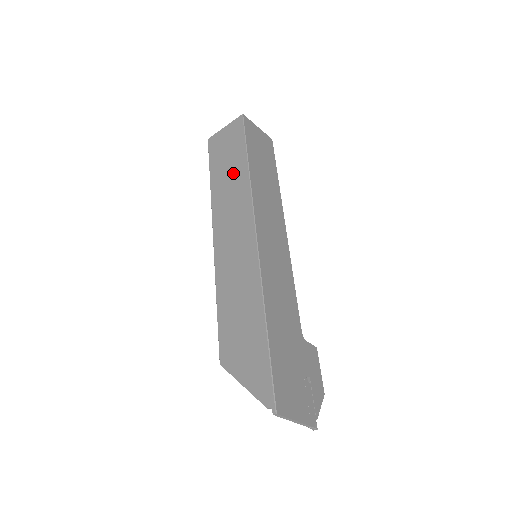
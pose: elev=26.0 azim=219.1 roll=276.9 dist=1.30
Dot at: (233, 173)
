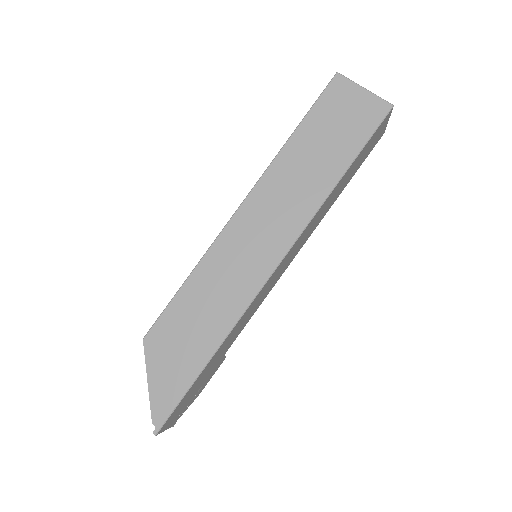
Dot at: (319, 166)
